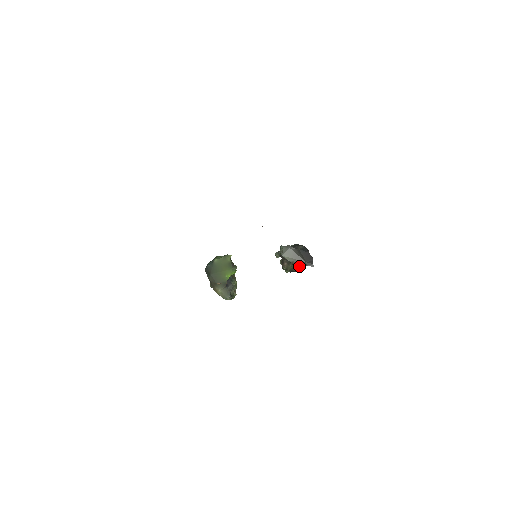
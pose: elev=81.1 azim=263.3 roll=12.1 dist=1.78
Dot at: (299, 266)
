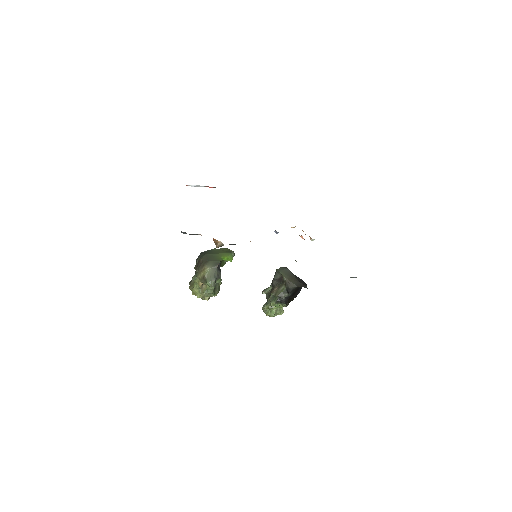
Dot at: (292, 285)
